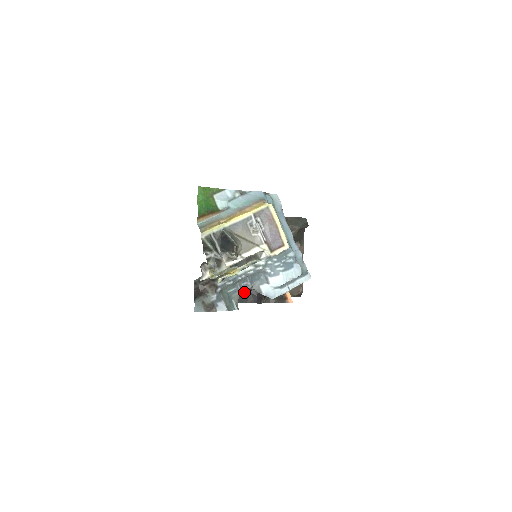
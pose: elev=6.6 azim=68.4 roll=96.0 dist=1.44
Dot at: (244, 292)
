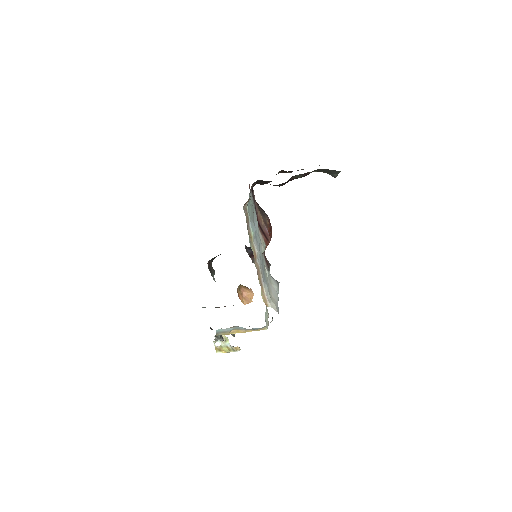
Dot at: occluded
